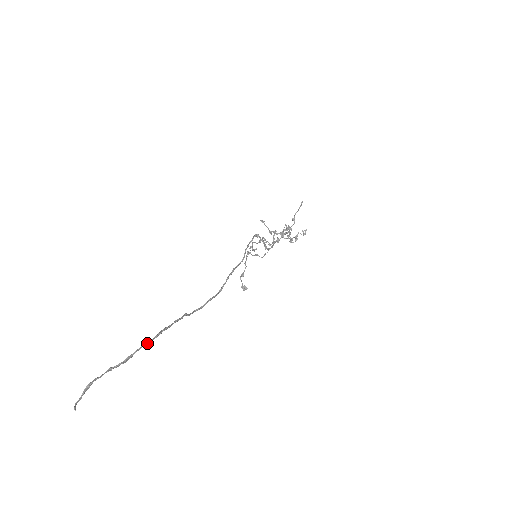
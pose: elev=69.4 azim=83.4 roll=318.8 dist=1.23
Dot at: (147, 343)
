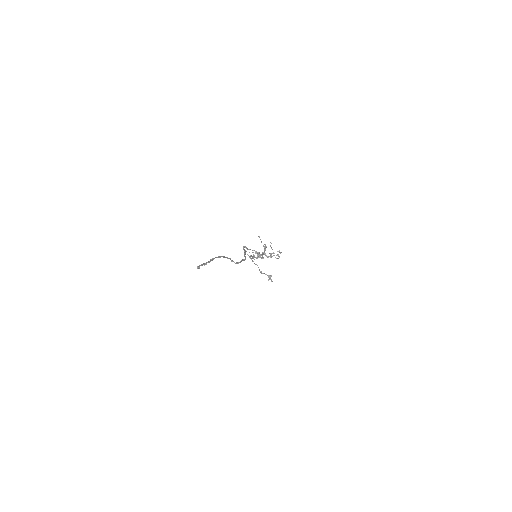
Dot at: occluded
